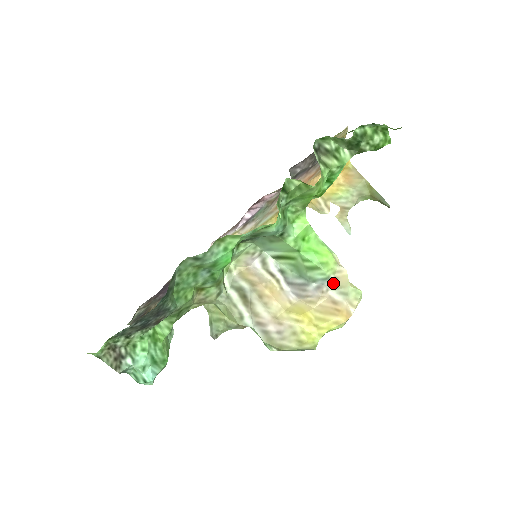
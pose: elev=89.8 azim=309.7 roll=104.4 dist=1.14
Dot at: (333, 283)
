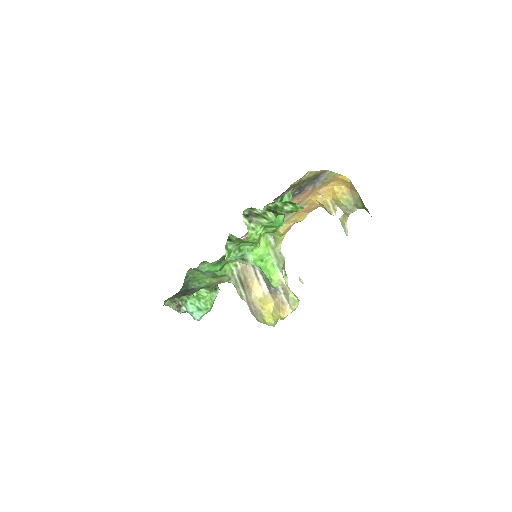
Dot at: (282, 290)
